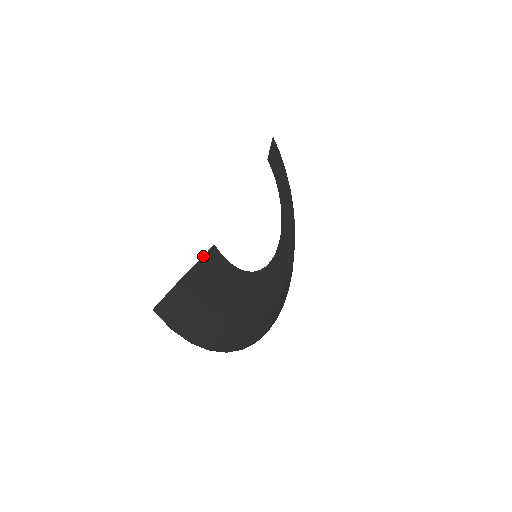
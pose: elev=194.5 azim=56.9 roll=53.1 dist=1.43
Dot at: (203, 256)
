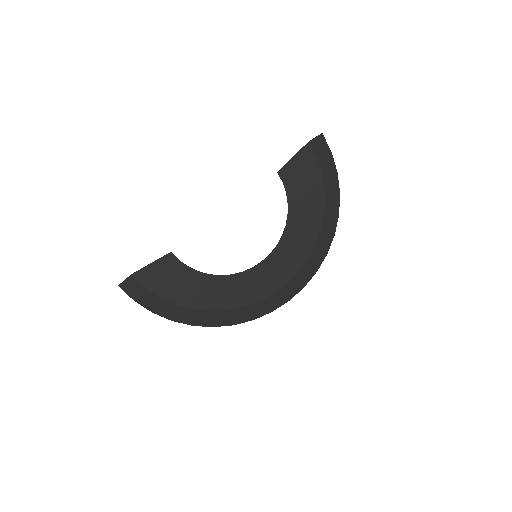
Dot at: (158, 259)
